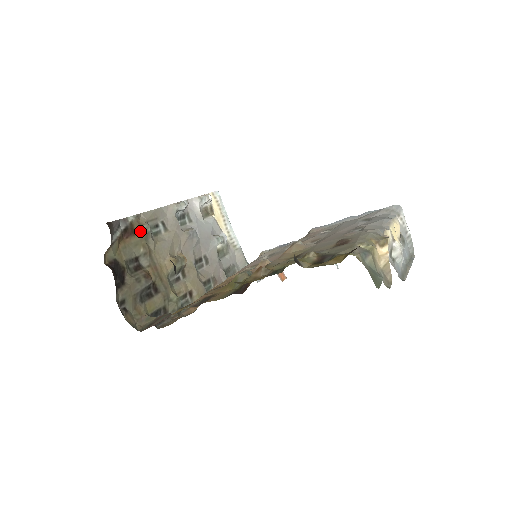
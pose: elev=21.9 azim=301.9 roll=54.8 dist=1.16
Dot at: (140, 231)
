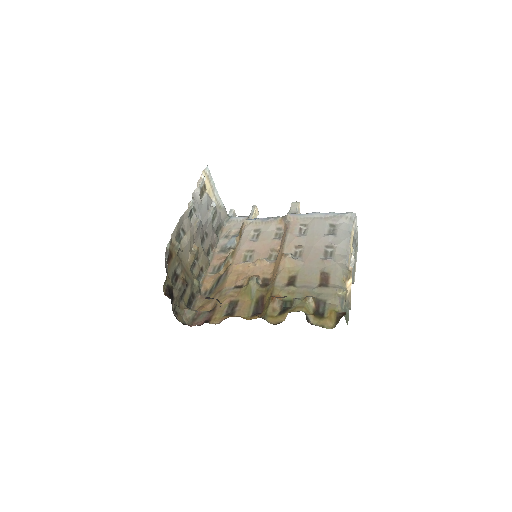
Dot at: (174, 251)
